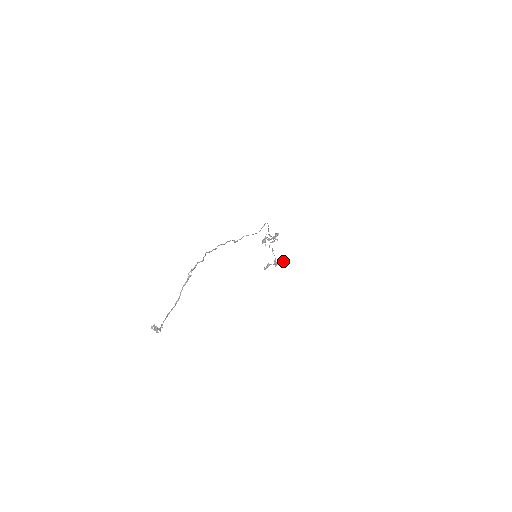
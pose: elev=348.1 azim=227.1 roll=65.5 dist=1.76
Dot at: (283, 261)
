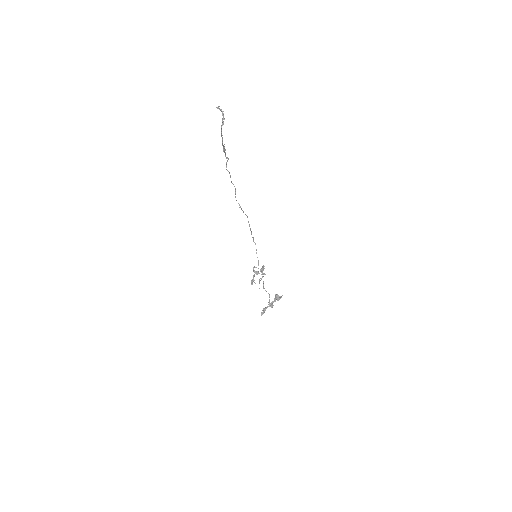
Dot at: (278, 297)
